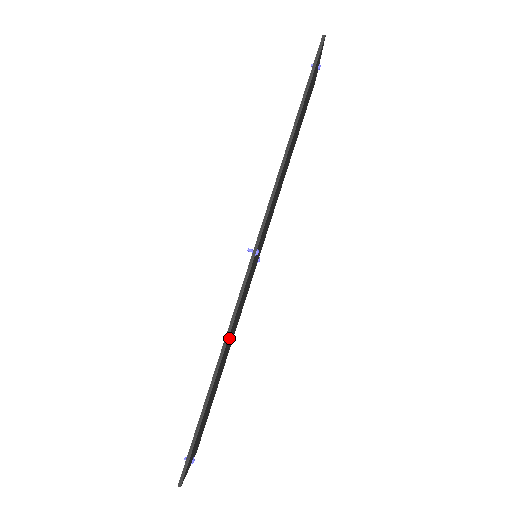
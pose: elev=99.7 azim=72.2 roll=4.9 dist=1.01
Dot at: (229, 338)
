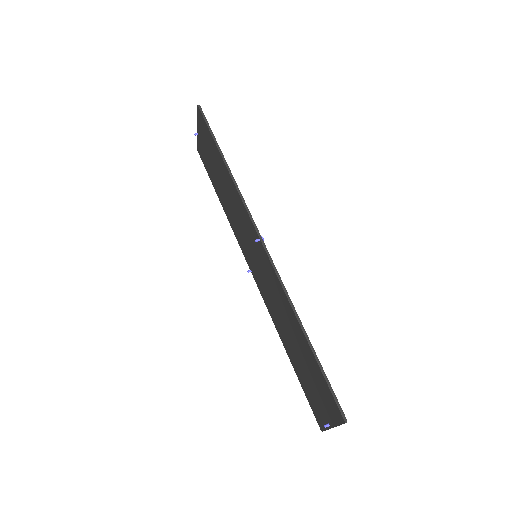
Dot at: (288, 307)
